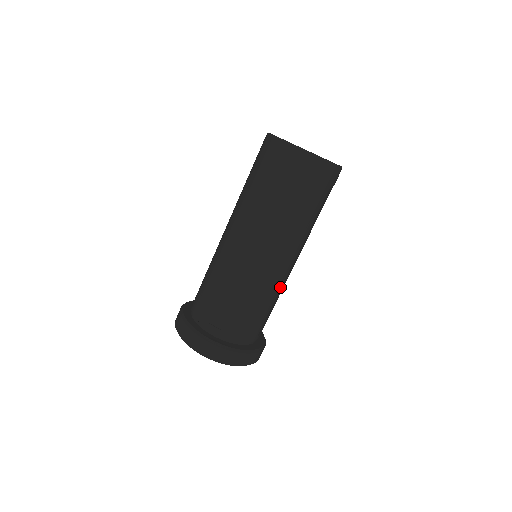
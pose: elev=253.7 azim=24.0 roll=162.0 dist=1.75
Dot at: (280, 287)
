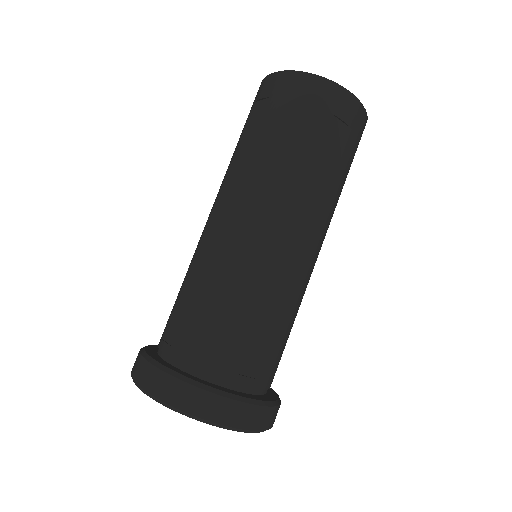
Dot at: occluded
